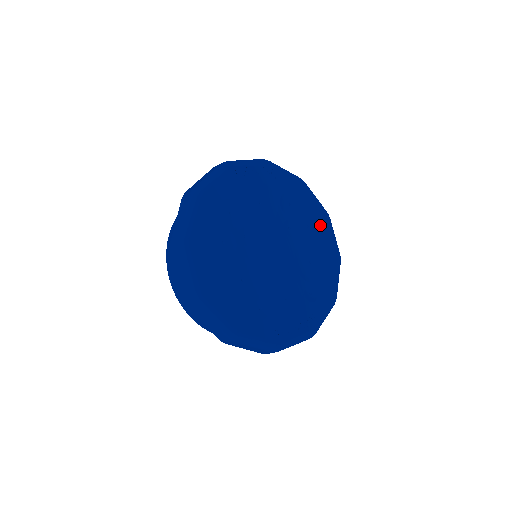
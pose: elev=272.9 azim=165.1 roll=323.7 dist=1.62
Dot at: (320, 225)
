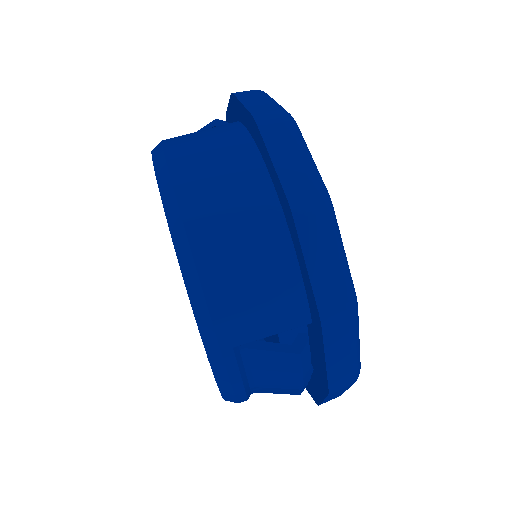
Dot at: occluded
